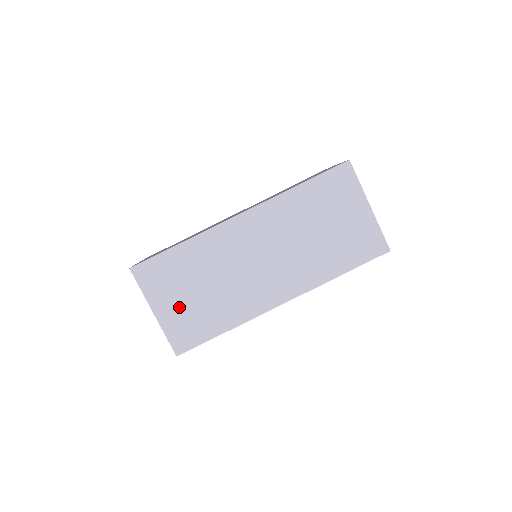
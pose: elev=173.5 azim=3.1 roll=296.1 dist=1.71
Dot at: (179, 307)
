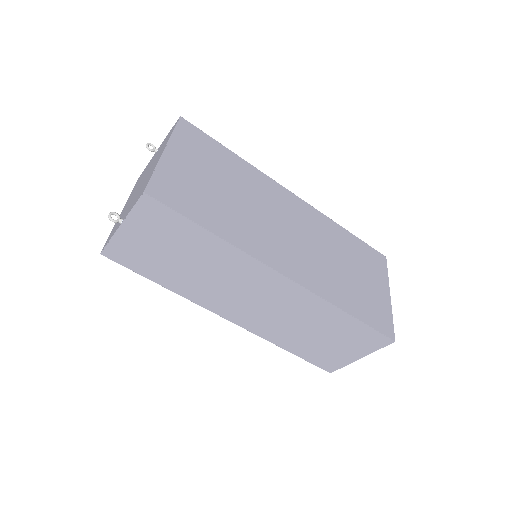
Dot at: (192, 174)
